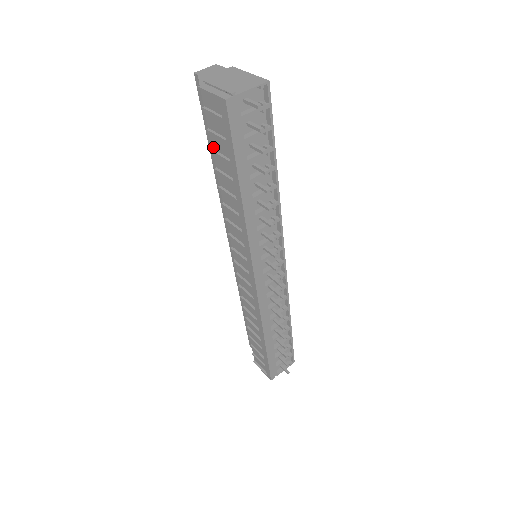
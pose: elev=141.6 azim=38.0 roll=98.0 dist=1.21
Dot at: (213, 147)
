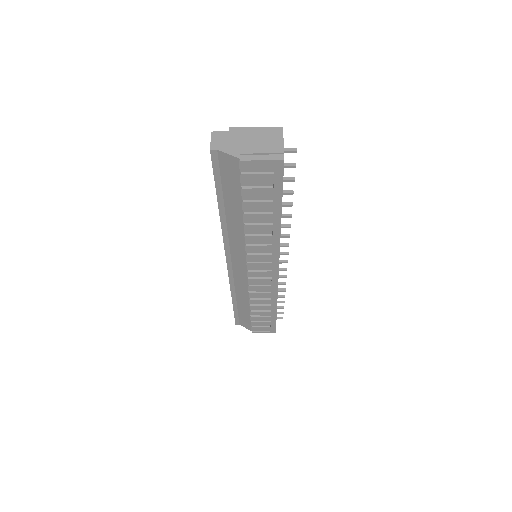
Dot at: (244, 198)
